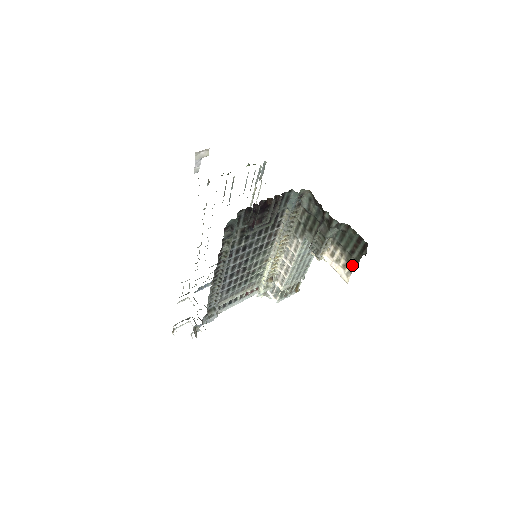
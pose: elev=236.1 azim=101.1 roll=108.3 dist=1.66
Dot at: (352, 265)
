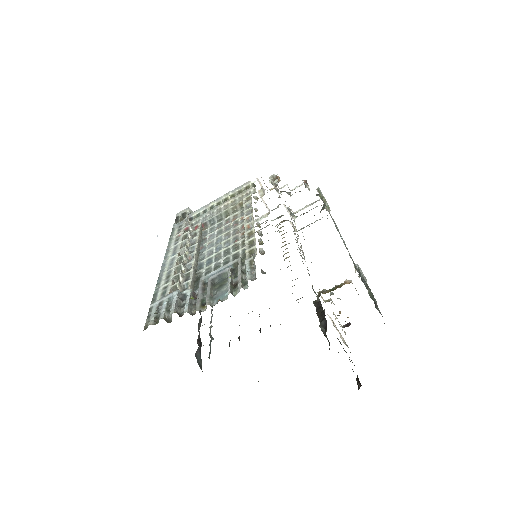
Dot at: (350, 352)
